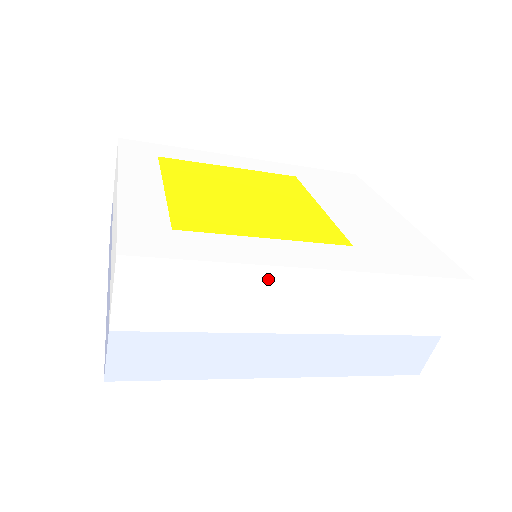
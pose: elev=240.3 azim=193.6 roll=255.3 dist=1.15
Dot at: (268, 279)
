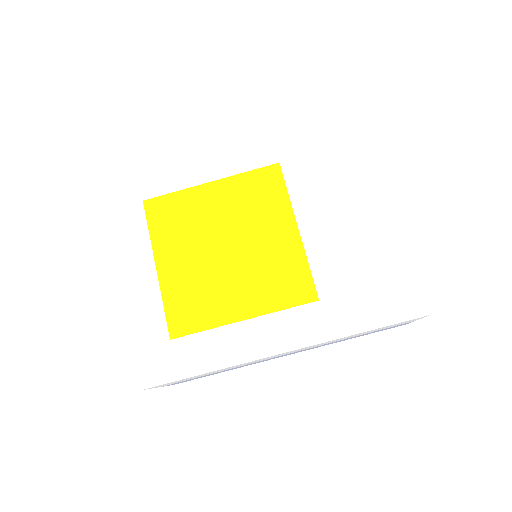
Dot at: occluded
